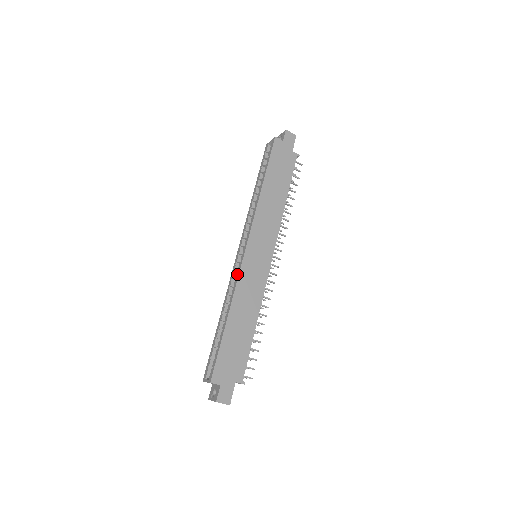
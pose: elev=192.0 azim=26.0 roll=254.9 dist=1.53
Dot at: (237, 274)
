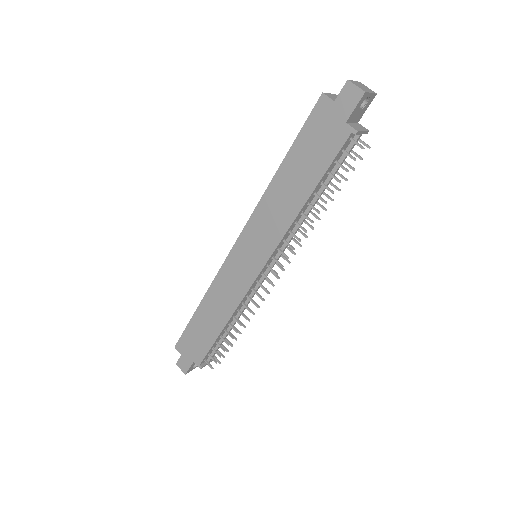
Dot at: (222, 268)
